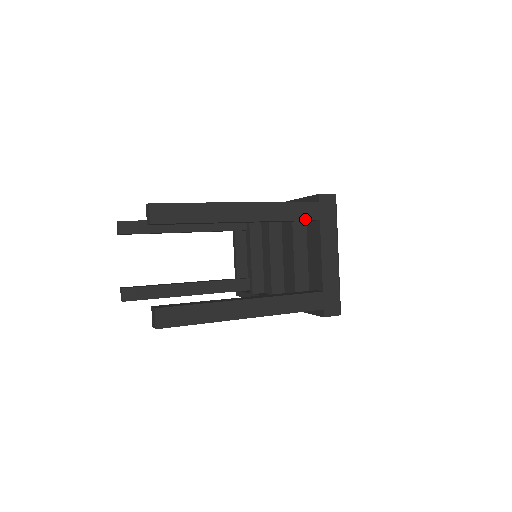
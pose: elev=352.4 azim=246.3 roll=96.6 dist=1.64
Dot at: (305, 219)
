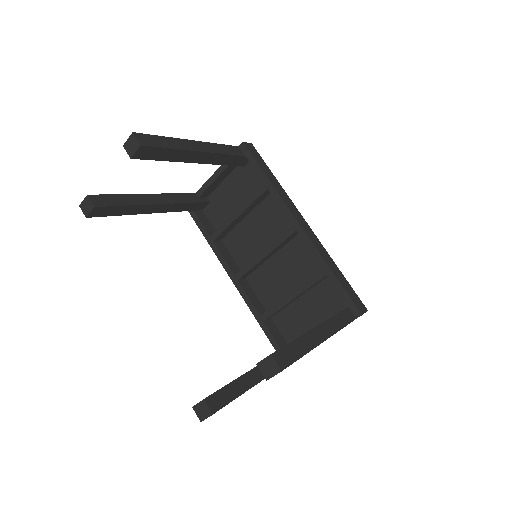
Dot at: occluded
